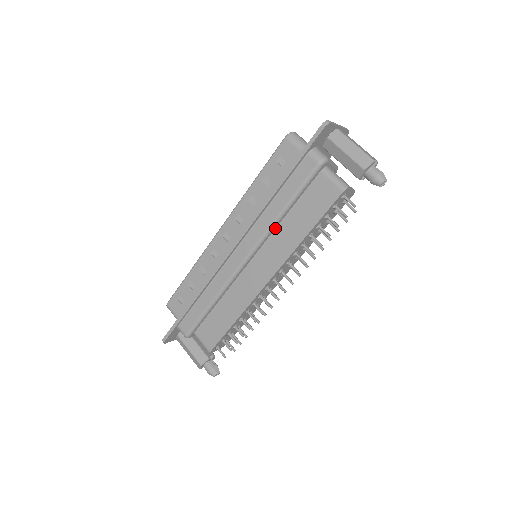
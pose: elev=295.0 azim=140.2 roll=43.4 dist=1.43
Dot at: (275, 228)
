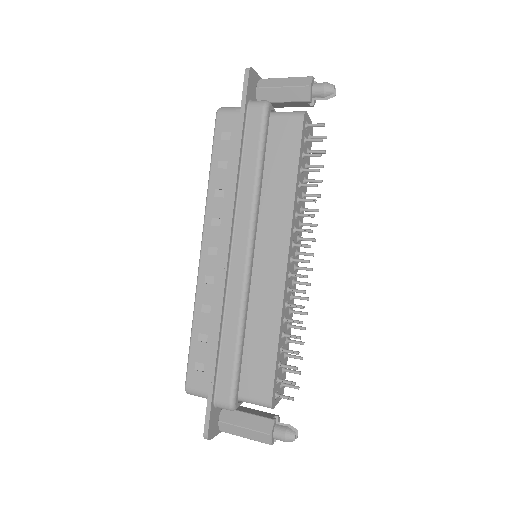
Dot at: (259, 202)
